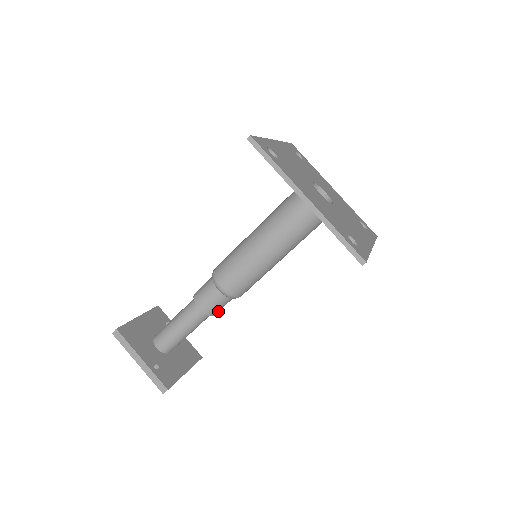
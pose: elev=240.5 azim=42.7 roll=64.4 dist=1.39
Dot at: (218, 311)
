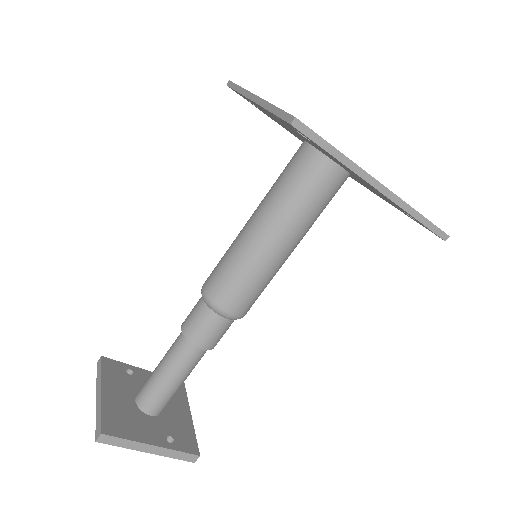
Dot at: occluded
